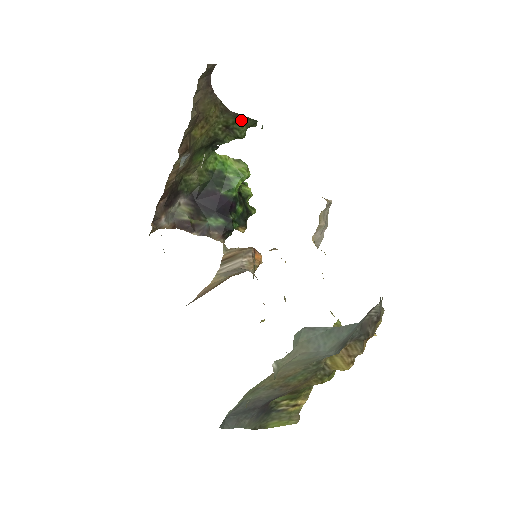
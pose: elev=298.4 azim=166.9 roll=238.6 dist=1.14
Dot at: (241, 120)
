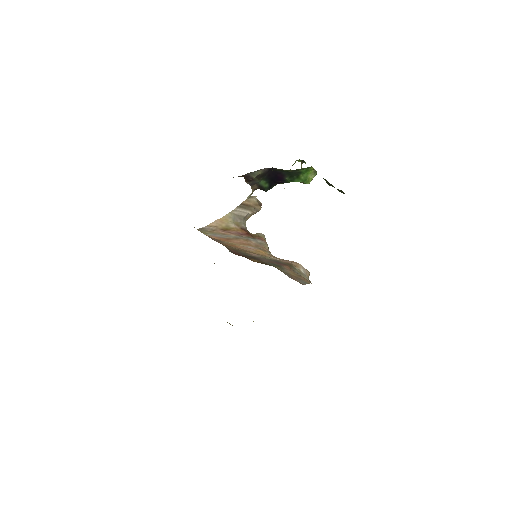
Dot at: occluded
